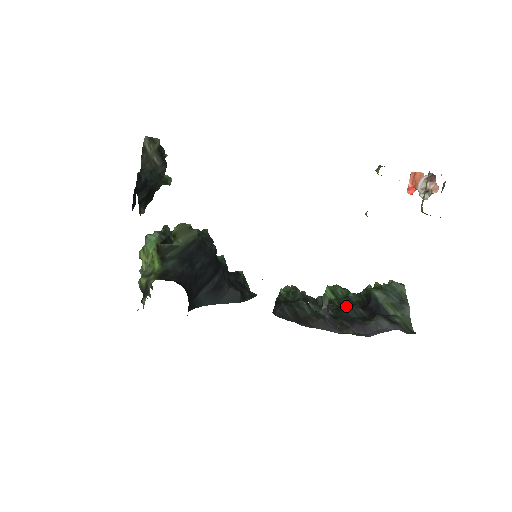
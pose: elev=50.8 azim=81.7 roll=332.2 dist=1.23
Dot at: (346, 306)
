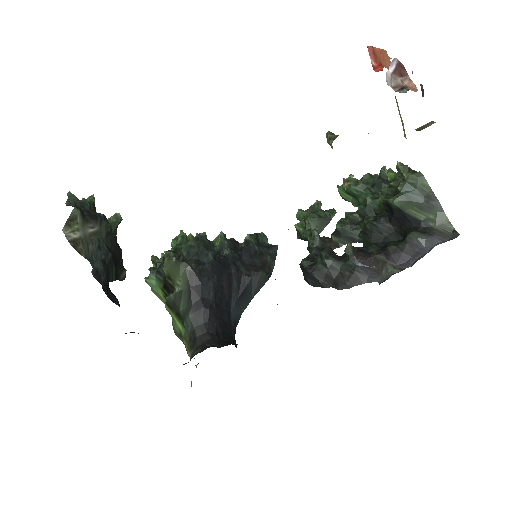
Dot at: (370, 227)
